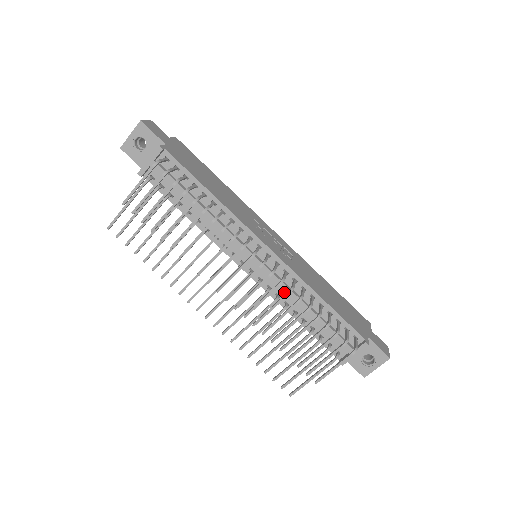
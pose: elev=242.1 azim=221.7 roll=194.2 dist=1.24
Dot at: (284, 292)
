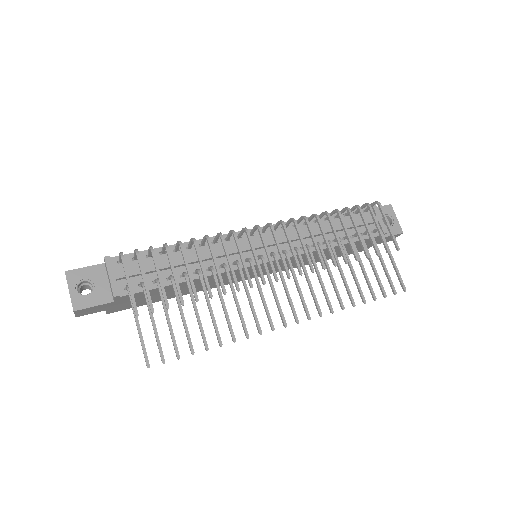
Dot at: occluded
